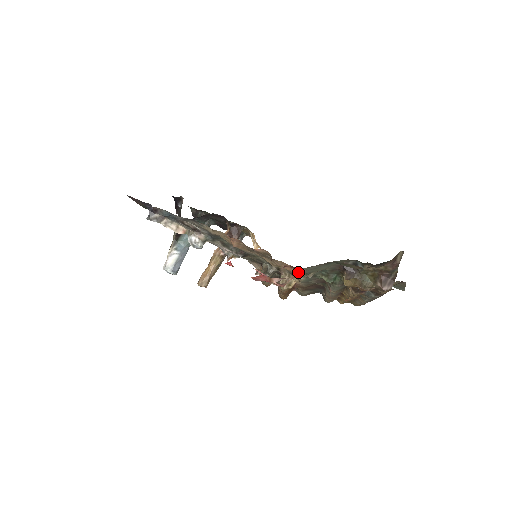
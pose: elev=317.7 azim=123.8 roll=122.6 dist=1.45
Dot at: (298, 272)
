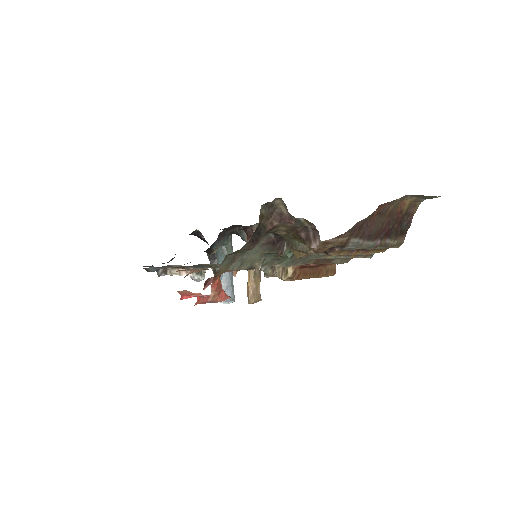
Dot at: occluded
